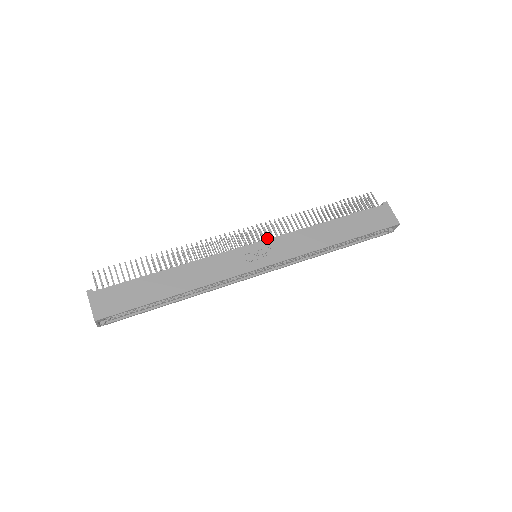
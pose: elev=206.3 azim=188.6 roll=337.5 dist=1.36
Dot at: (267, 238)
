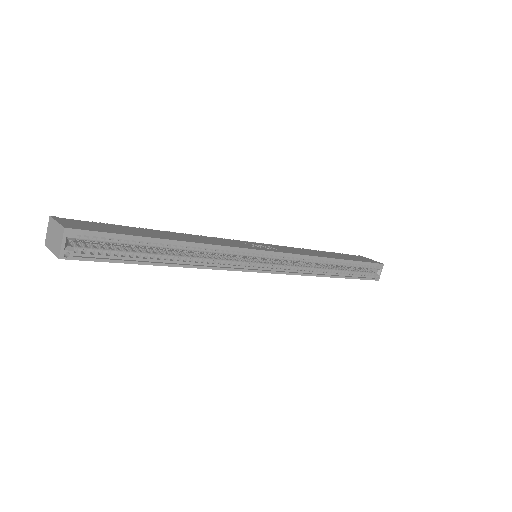
Dot at: occluded
